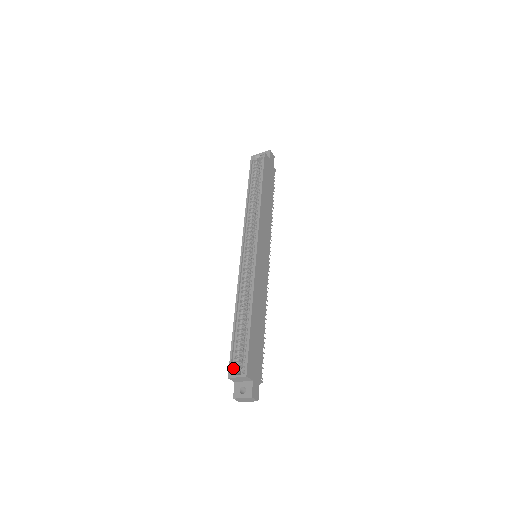
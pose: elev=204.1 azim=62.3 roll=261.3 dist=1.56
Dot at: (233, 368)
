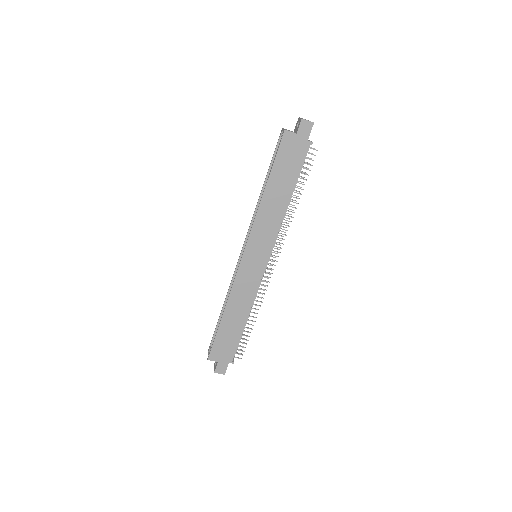
Dot at: occluded
